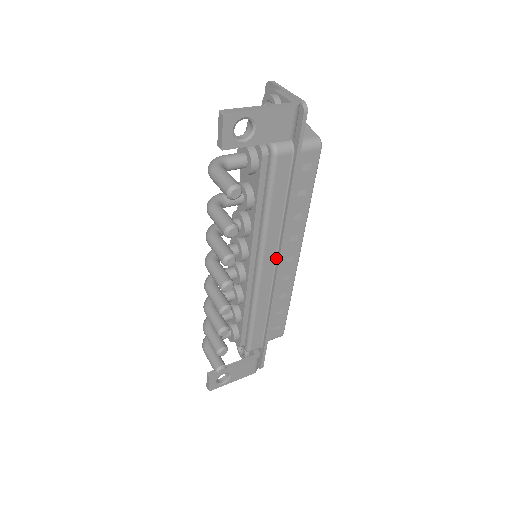
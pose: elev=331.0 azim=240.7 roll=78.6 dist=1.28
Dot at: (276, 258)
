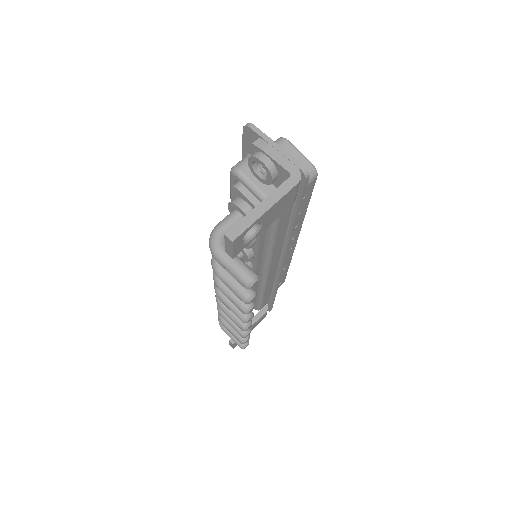
Dot at: (279, 261)
